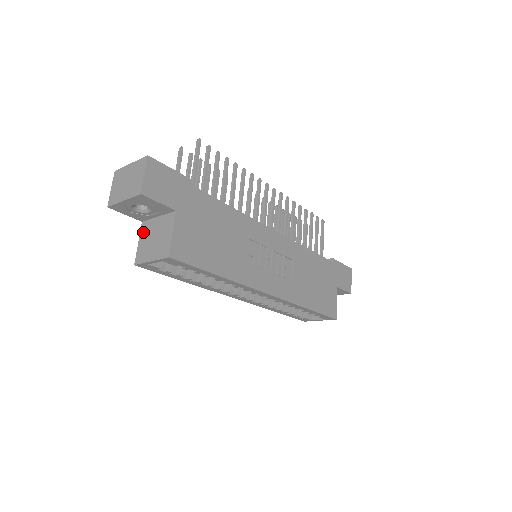
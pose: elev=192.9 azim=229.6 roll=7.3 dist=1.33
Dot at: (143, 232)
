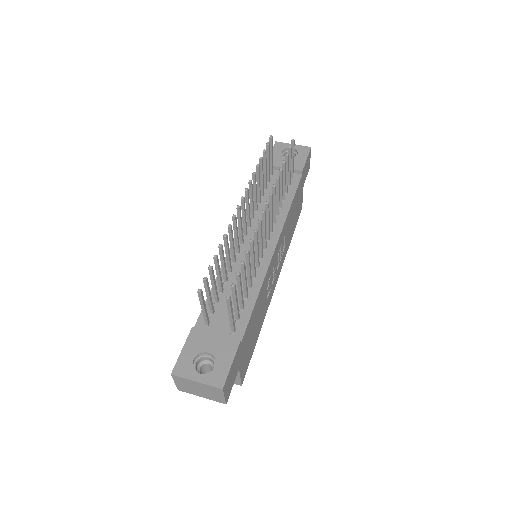
Dot at: occluded
